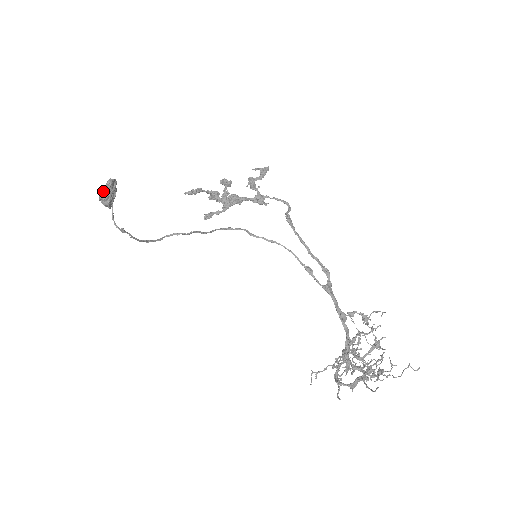
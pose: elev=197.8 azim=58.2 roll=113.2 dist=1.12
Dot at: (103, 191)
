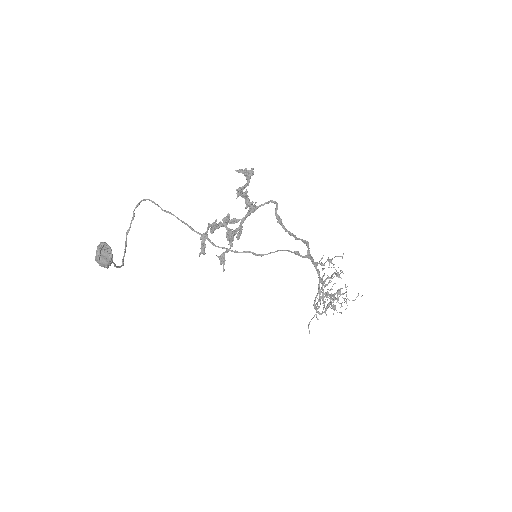
Dot at: (106, 266)
